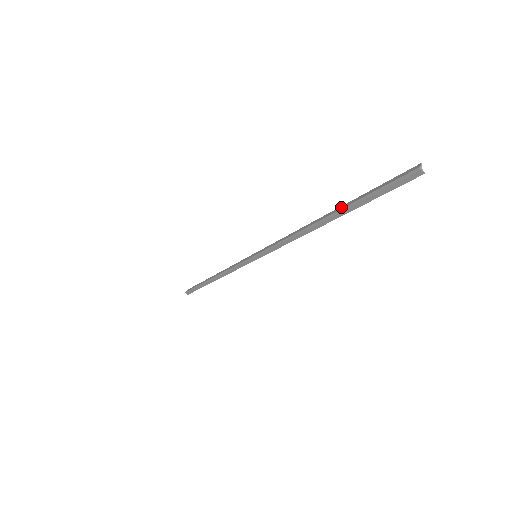
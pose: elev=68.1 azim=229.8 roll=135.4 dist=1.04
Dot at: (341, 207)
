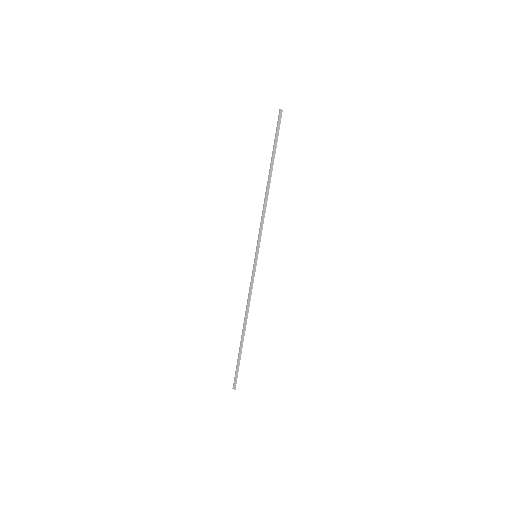
Dot at: (270, 163)
